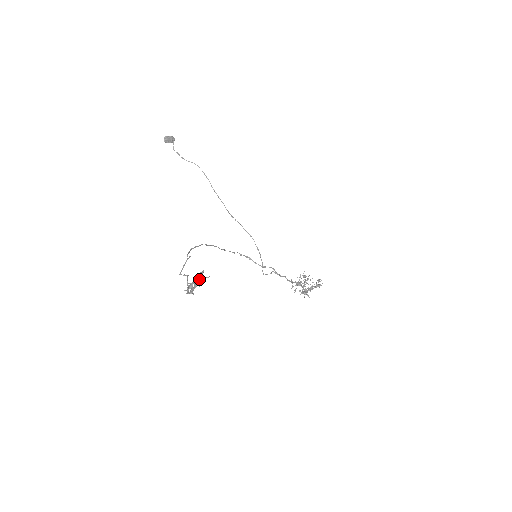
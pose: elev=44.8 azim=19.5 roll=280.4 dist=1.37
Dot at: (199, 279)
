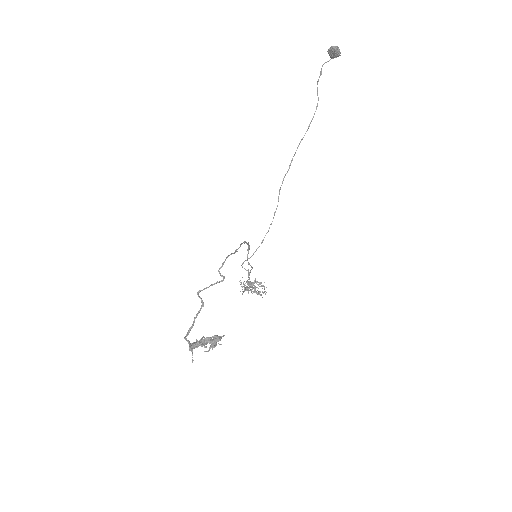
Dot at: (213, 347)
